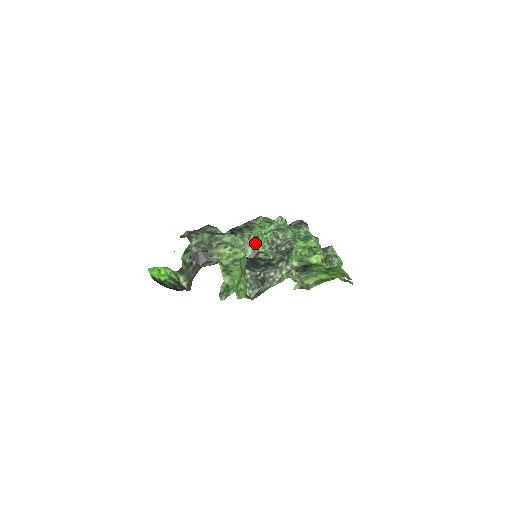
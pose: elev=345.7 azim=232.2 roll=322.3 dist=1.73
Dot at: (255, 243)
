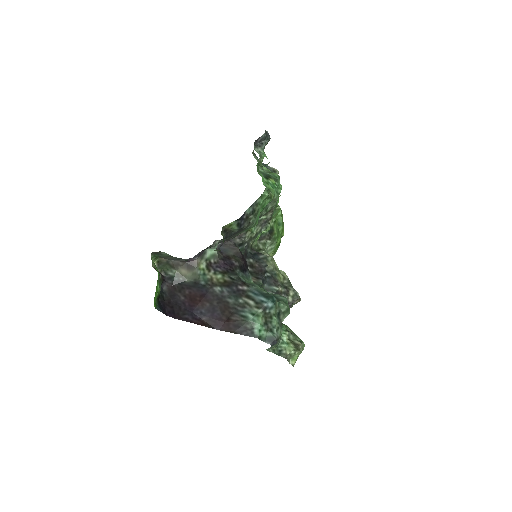
Dot at: occluded
